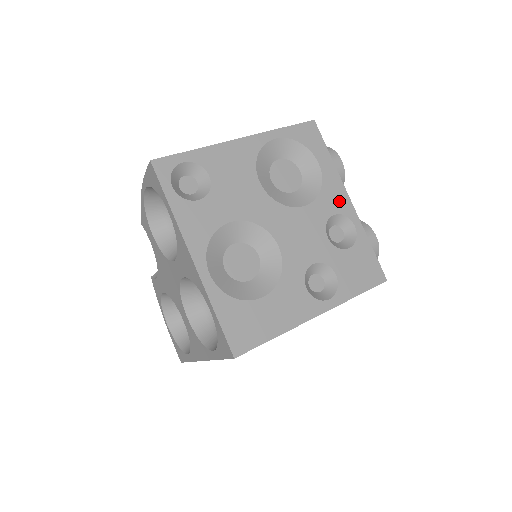
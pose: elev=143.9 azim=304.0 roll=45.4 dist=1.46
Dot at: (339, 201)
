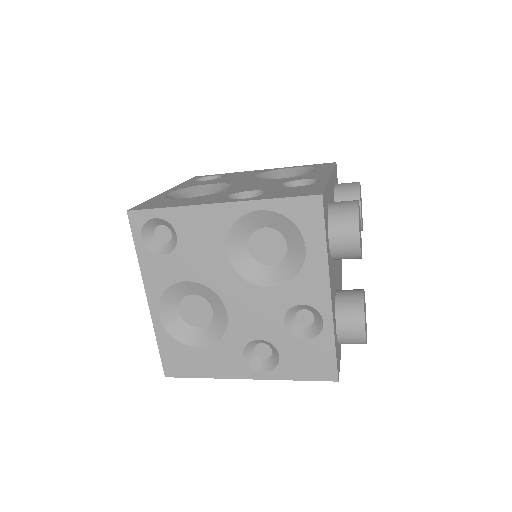
Dot at: (317, 176)
